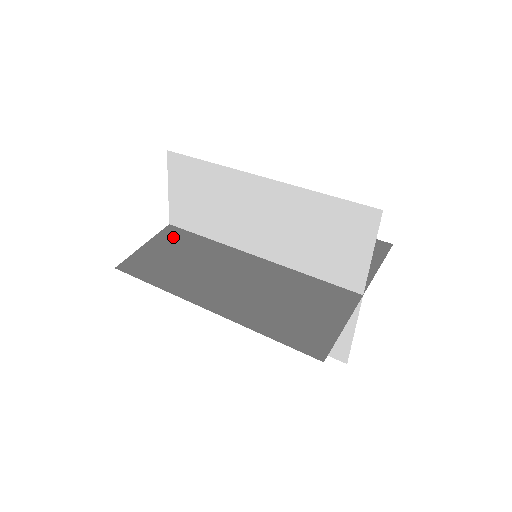
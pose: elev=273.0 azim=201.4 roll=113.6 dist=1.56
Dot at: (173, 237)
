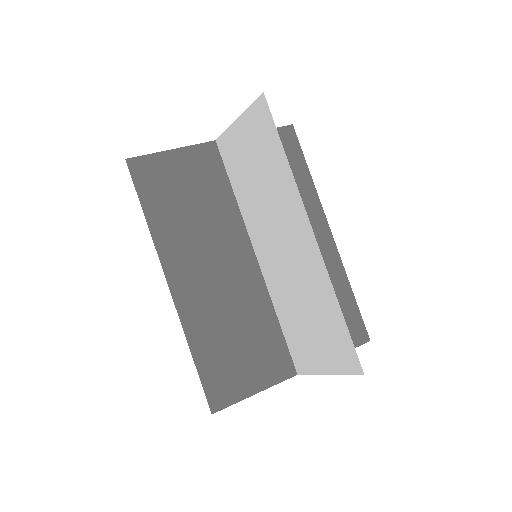
Dot at: (206, 163)
